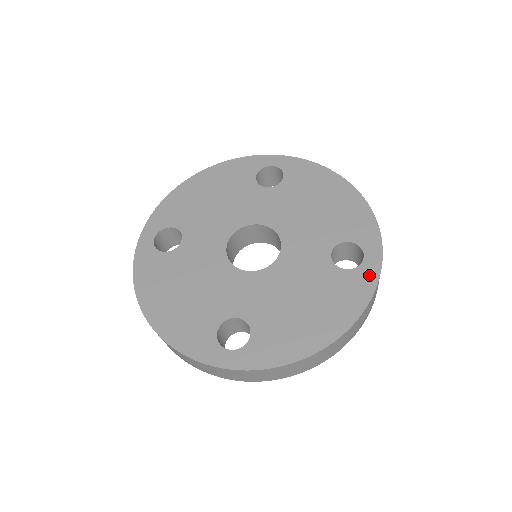
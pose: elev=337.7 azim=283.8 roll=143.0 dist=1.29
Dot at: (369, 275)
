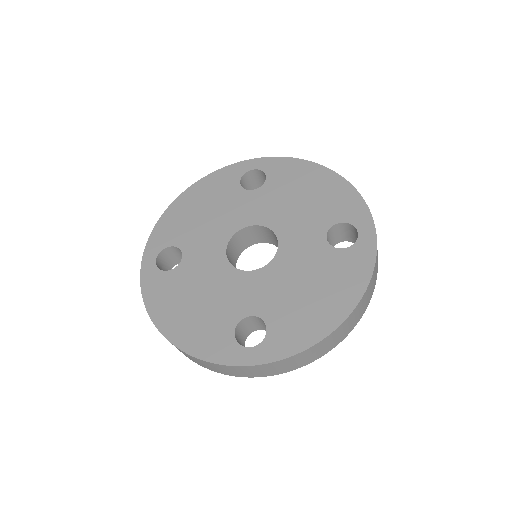
Dot at: (367, 249)
